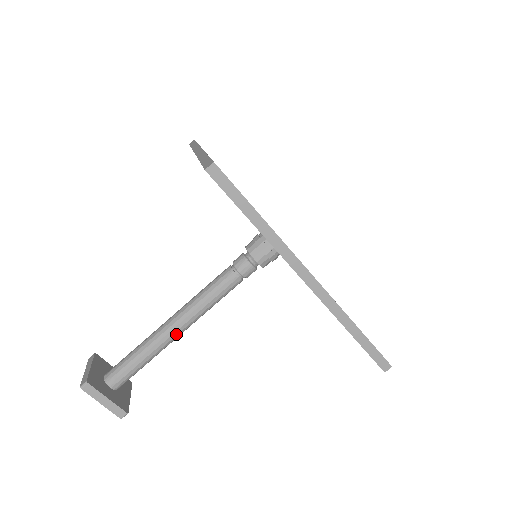
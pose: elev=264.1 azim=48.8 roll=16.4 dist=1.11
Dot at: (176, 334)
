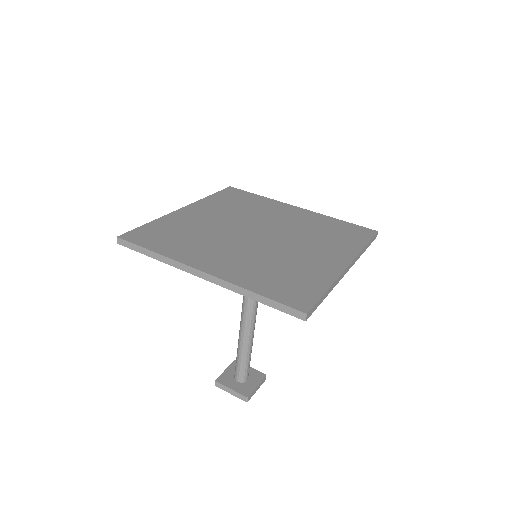
Dot at: (246, 333)
